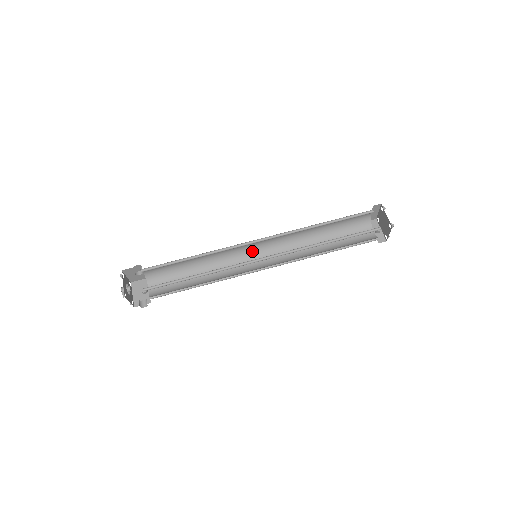
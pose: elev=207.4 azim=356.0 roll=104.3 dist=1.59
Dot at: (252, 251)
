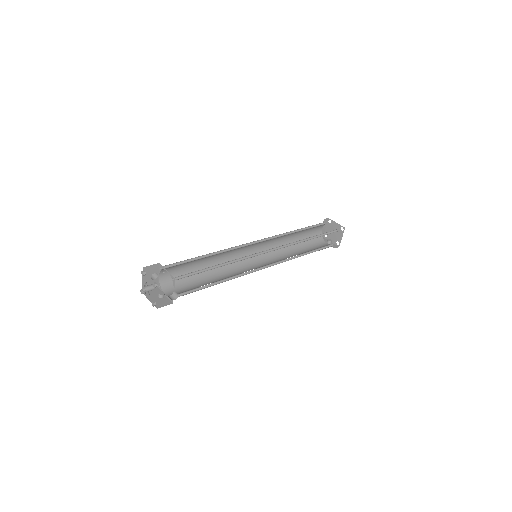
Dot at: occluded
